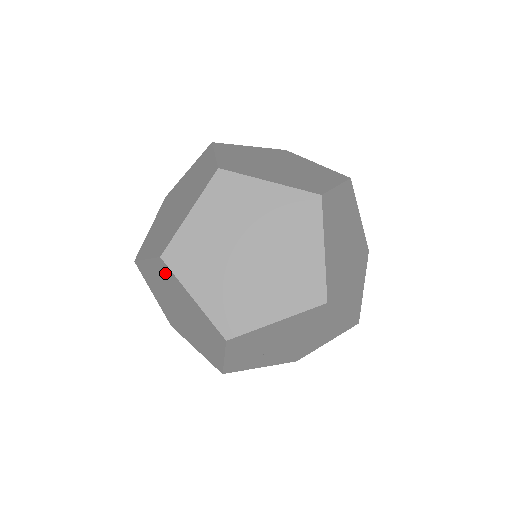
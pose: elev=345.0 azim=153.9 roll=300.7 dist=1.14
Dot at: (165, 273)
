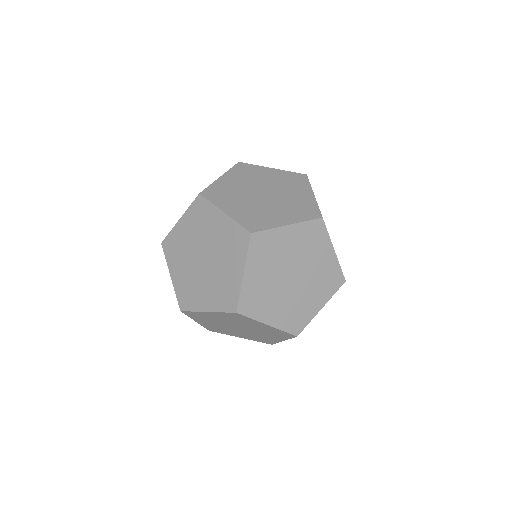
Dot at: occluded
